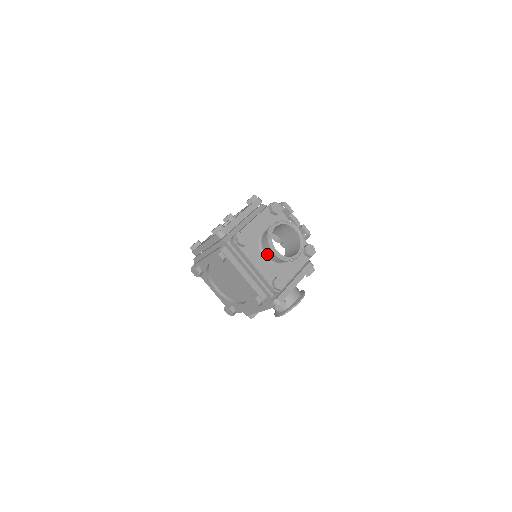
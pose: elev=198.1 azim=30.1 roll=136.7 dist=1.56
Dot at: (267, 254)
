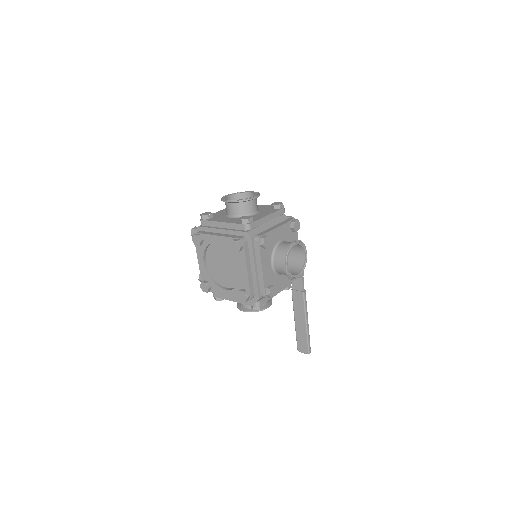
Dot at: (231, 213)
